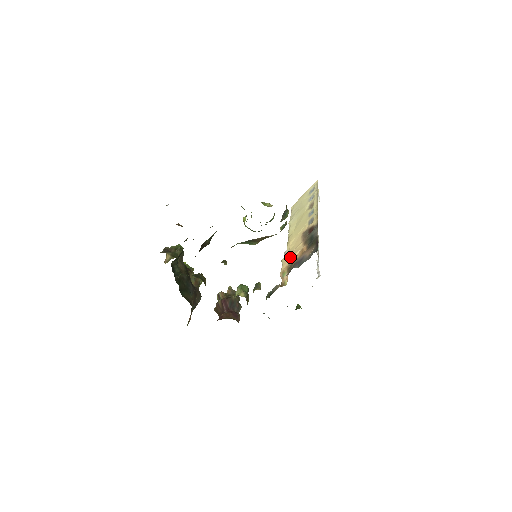
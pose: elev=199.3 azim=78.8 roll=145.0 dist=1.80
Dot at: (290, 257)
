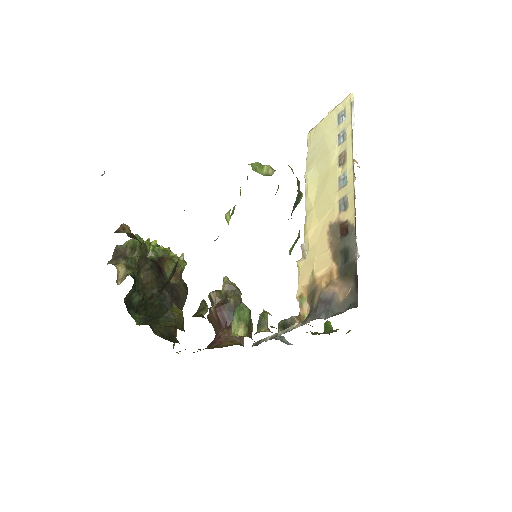
Dot at: (310, 271)
